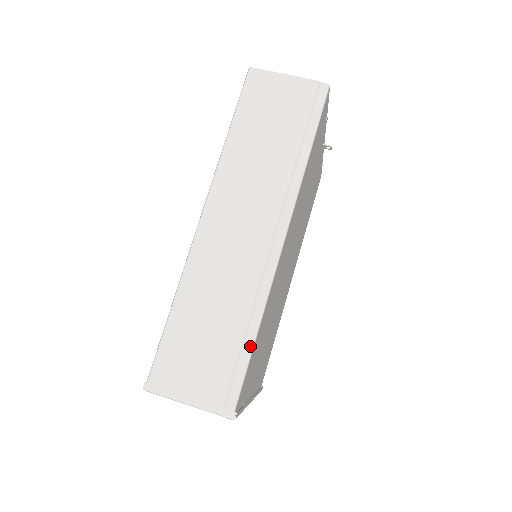
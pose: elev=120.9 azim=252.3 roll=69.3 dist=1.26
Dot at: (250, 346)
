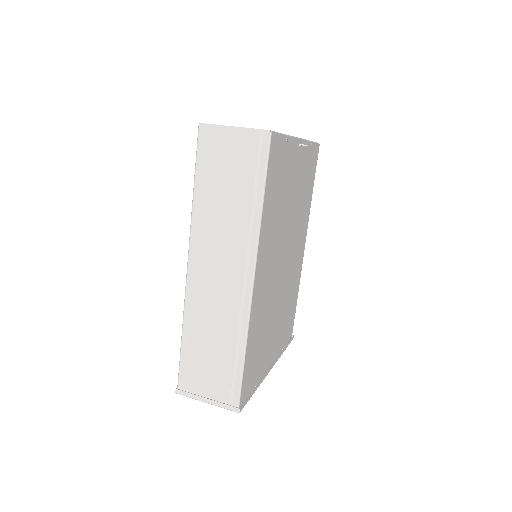
Dot at: (241, 363)
